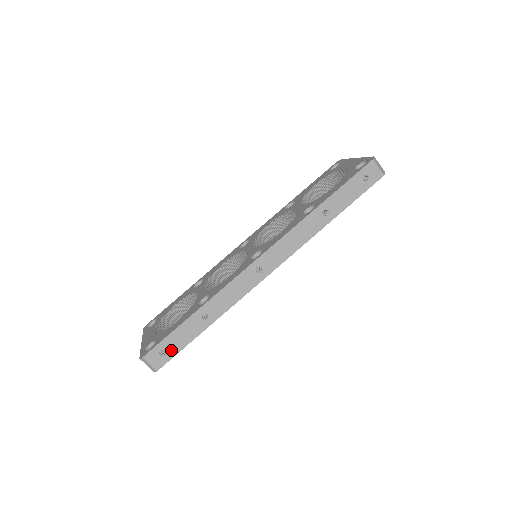
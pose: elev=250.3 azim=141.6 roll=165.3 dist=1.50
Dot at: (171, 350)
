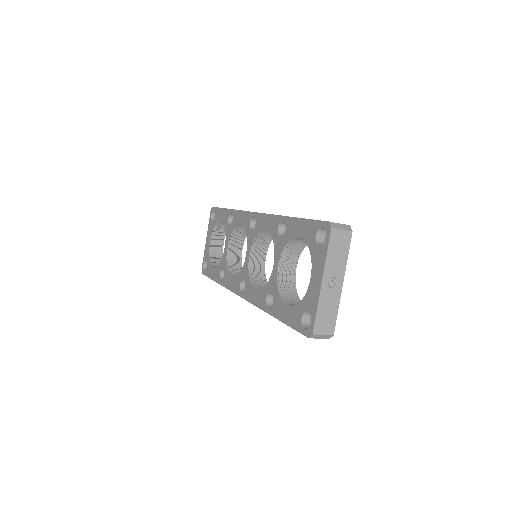
Dot at: occluded
